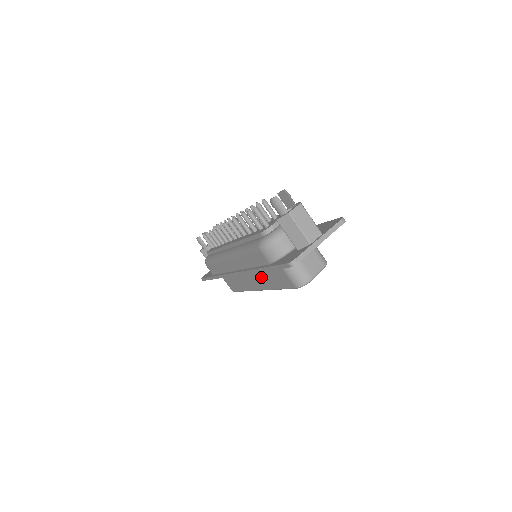
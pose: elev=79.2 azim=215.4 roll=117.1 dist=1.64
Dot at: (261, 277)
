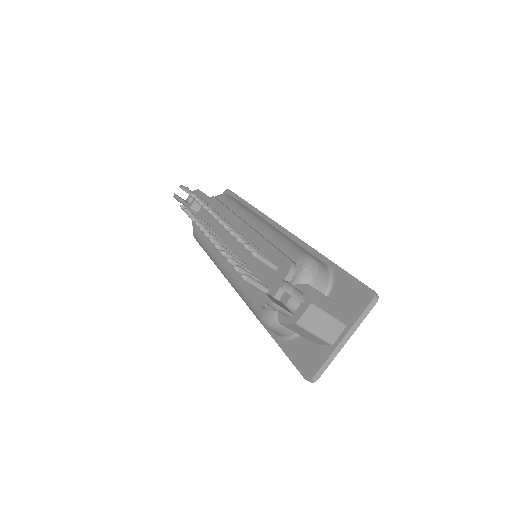
Dot at: occluded
